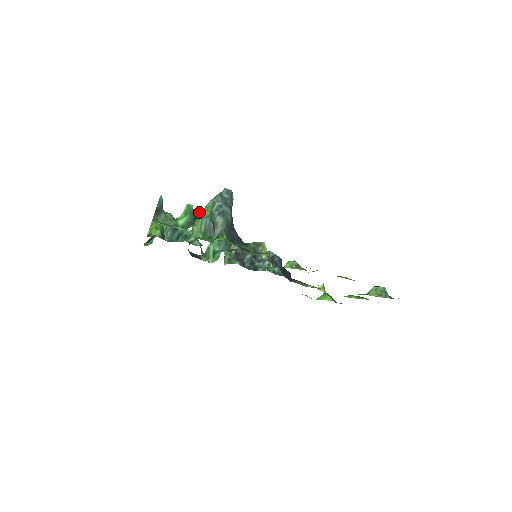
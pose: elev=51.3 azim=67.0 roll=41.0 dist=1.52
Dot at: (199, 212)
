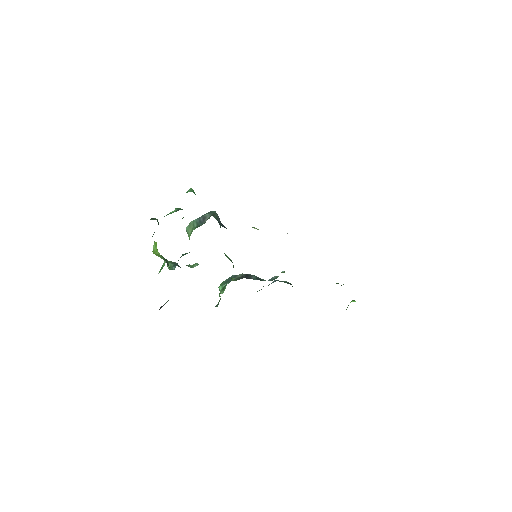
Dot at: occluded
